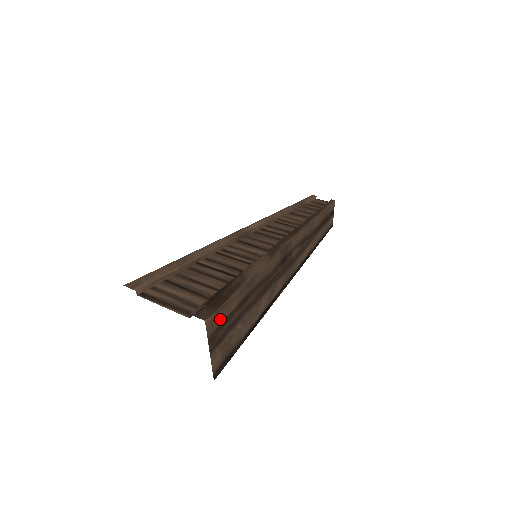
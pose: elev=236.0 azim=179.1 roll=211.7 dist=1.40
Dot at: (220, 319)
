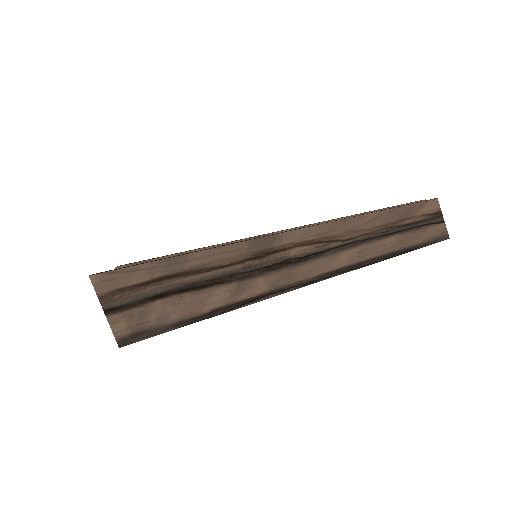
Dot at: (118, 283)
